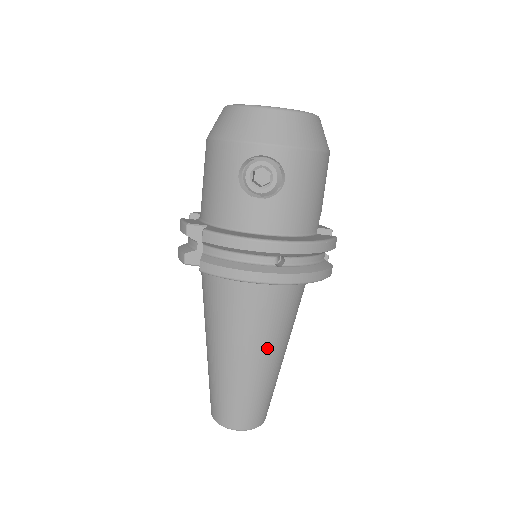
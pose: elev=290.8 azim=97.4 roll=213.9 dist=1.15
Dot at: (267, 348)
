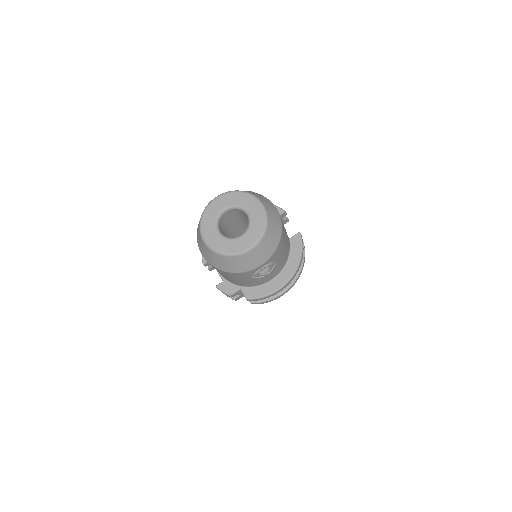
Dot at: occluded
